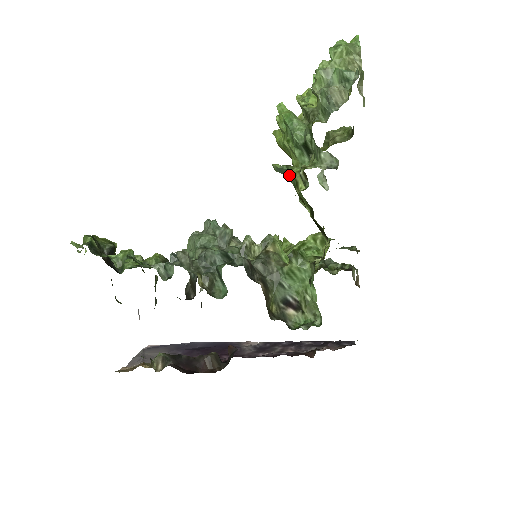
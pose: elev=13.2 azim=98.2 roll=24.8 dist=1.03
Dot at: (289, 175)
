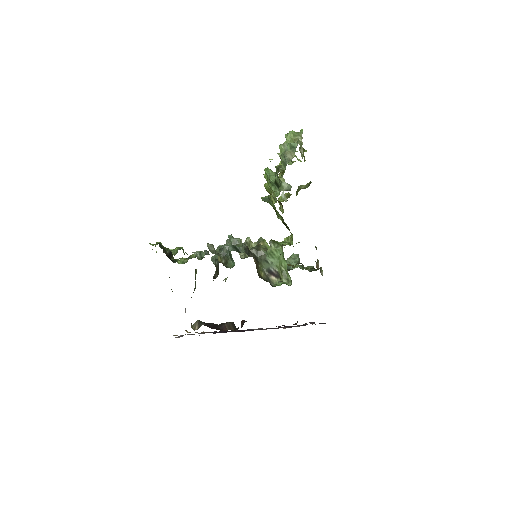
Dot at: (270, 201)
